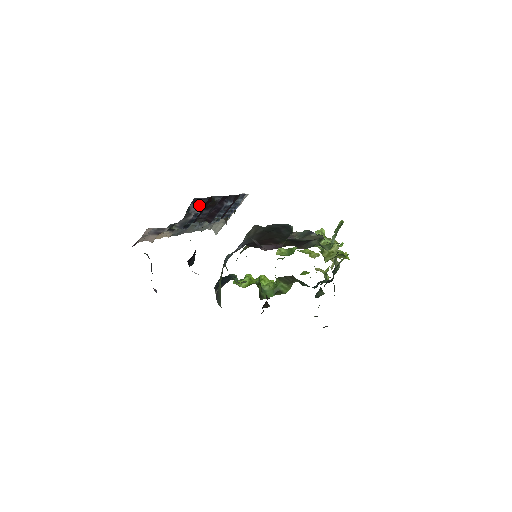
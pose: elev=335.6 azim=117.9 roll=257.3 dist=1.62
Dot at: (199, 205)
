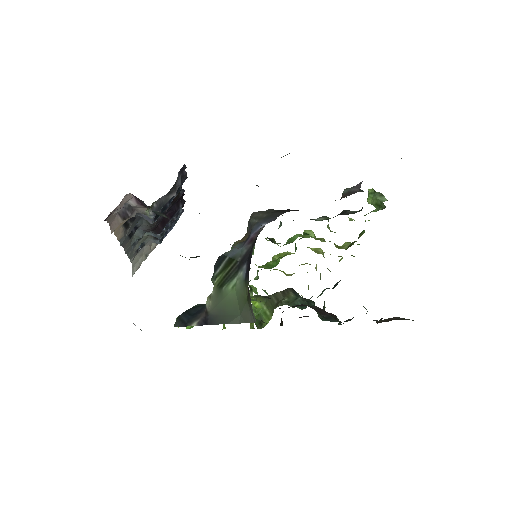
Dot at: occluded
